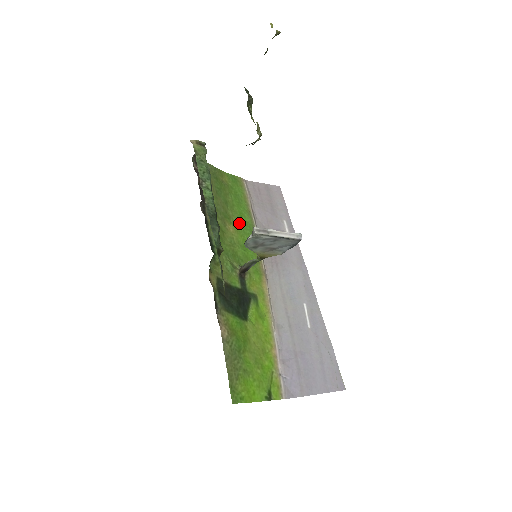
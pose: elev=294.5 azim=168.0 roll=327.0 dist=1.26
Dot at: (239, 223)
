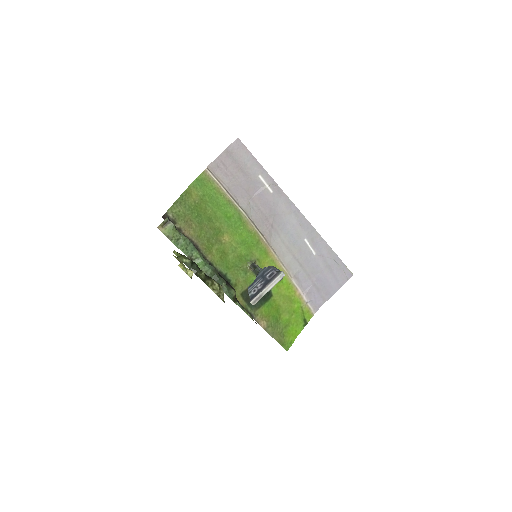
Dot at: (228, 225)
